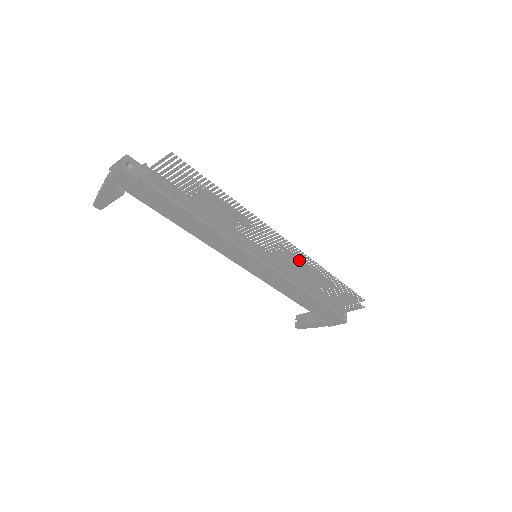
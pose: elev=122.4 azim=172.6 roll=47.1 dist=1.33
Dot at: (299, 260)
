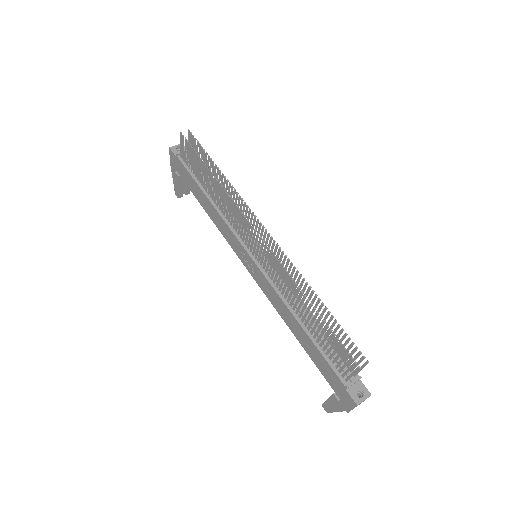
Dot at: (285, 265)
